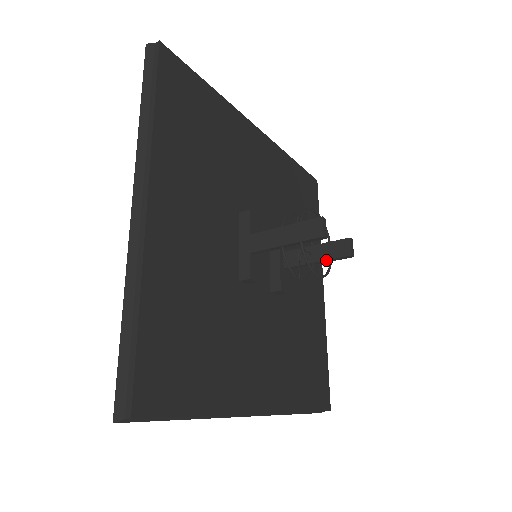
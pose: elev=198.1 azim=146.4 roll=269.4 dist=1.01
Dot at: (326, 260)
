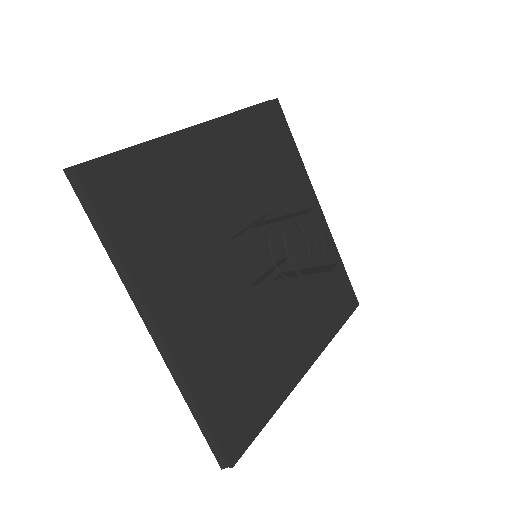
Dot at: (308, 275)
